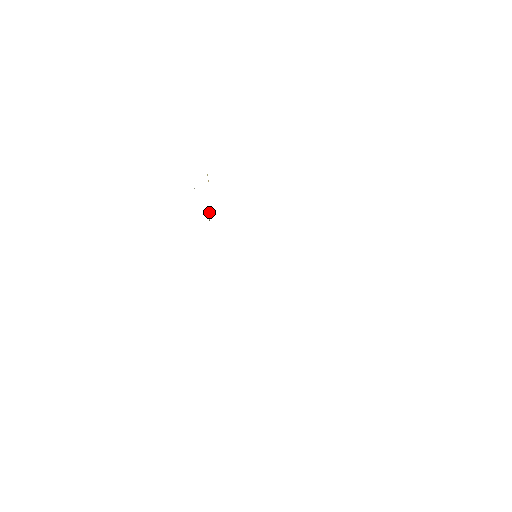
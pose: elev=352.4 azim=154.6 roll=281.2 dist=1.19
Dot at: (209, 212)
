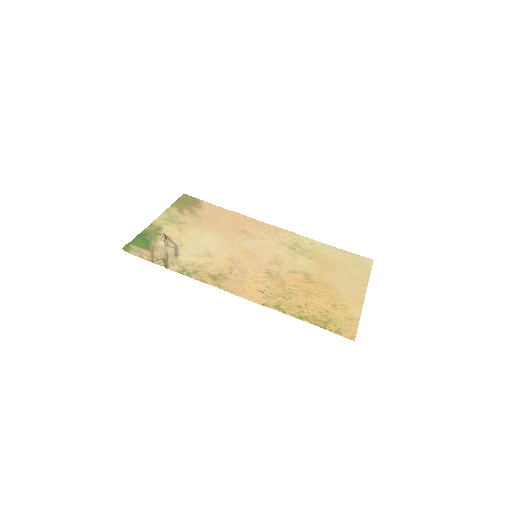
Dot at: (165, 240)
